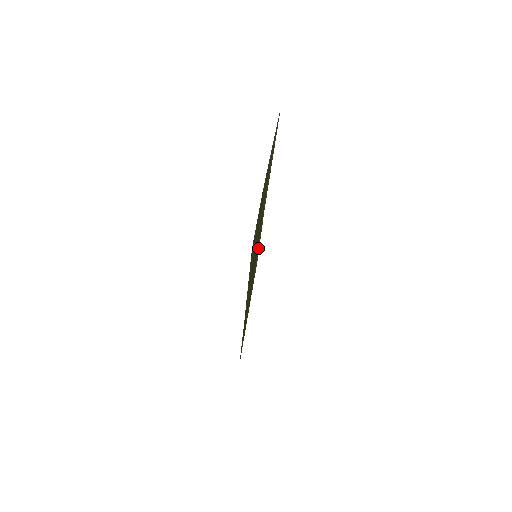
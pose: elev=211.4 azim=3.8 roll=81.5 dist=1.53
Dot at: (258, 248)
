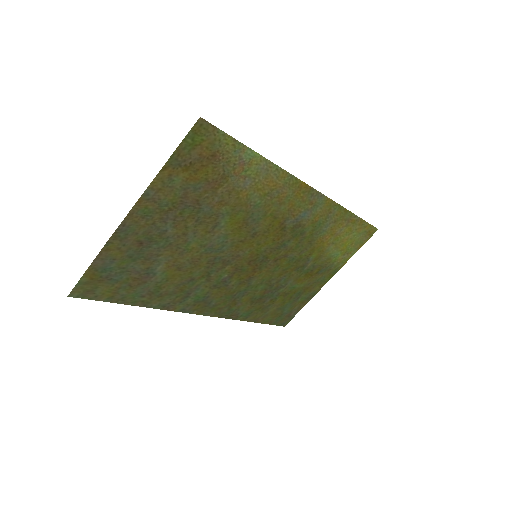
Dot at: (325, 231)
